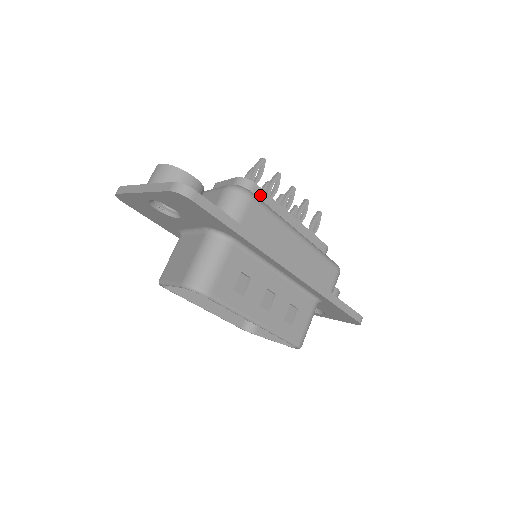
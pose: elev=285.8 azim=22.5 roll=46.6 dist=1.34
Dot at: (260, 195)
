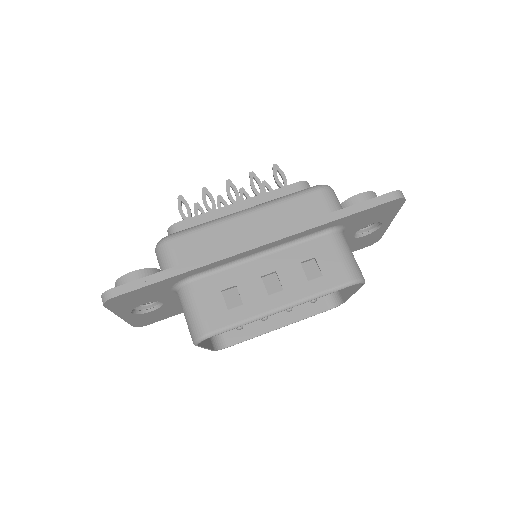
Dot at: (189, 225)
